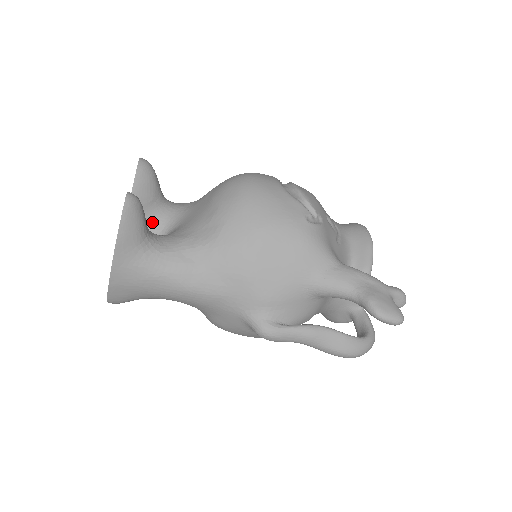
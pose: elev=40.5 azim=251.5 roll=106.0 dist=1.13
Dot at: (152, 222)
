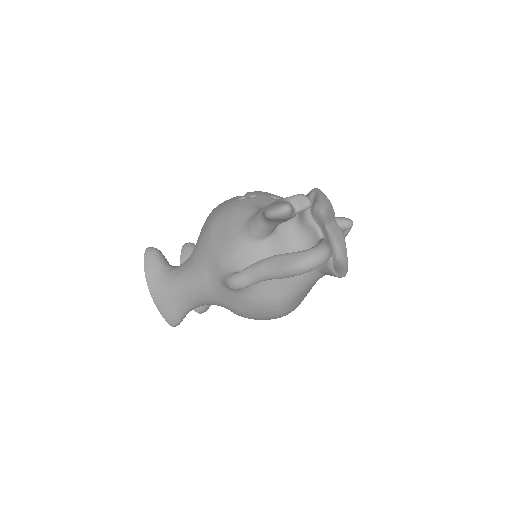
Dot at: occluded
